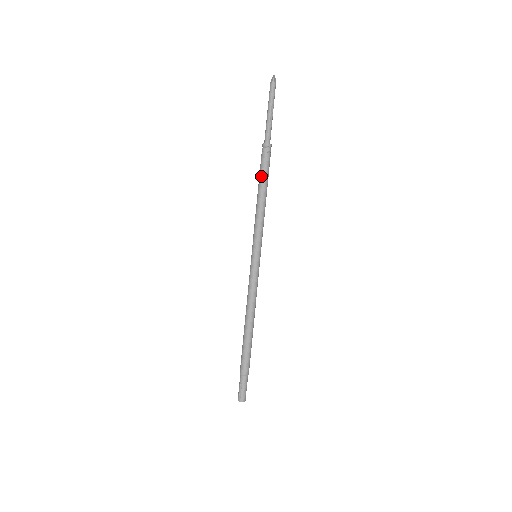
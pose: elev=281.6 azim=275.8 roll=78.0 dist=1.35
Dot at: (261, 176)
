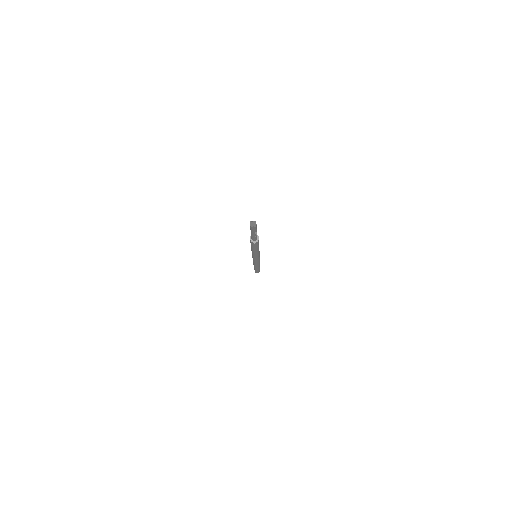
Dot at: (252, 248)
